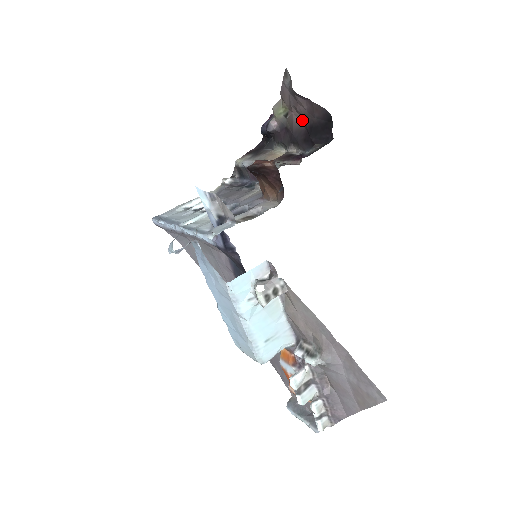
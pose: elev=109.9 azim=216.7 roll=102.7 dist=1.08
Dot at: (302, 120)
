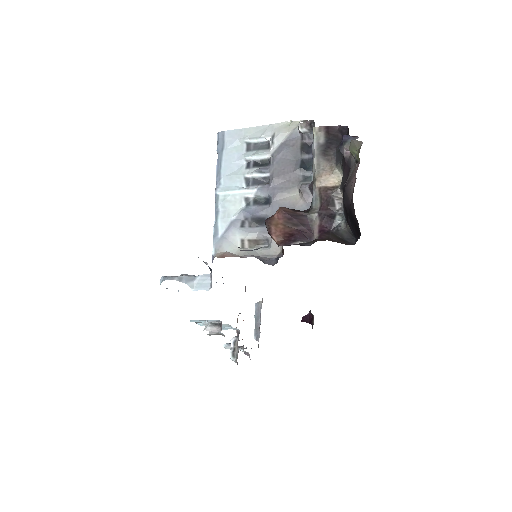
Dot at: (352, 195)
